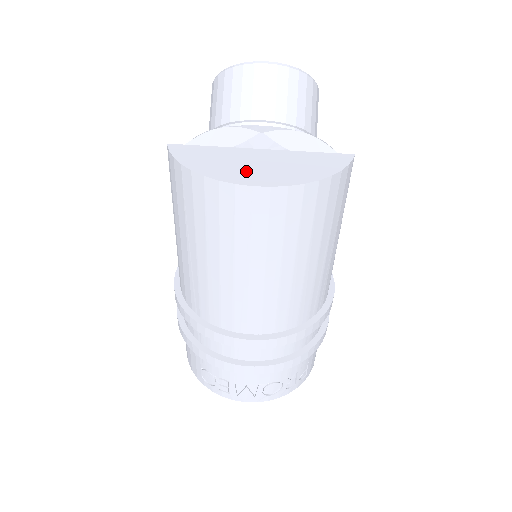
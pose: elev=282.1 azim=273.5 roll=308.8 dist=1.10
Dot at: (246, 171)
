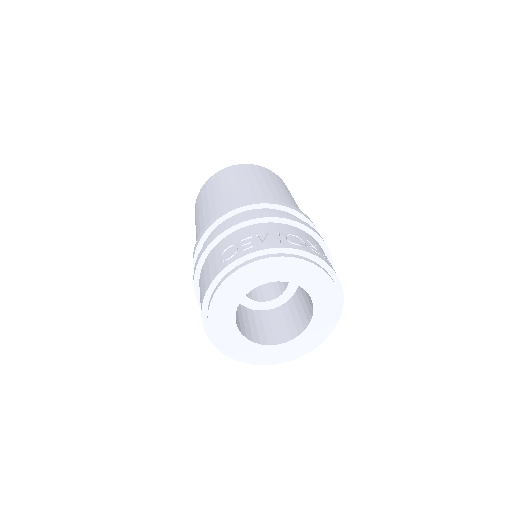
Dot at: occluded
